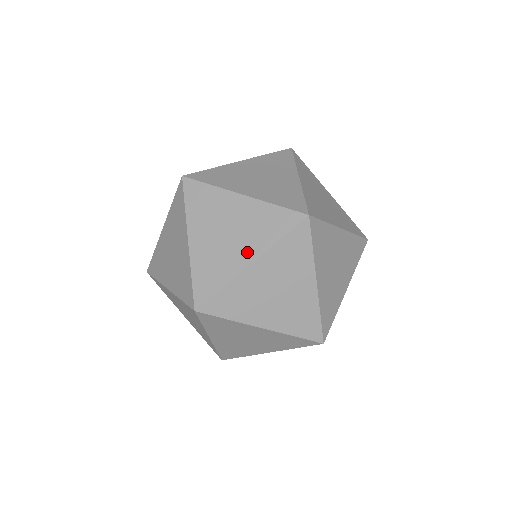
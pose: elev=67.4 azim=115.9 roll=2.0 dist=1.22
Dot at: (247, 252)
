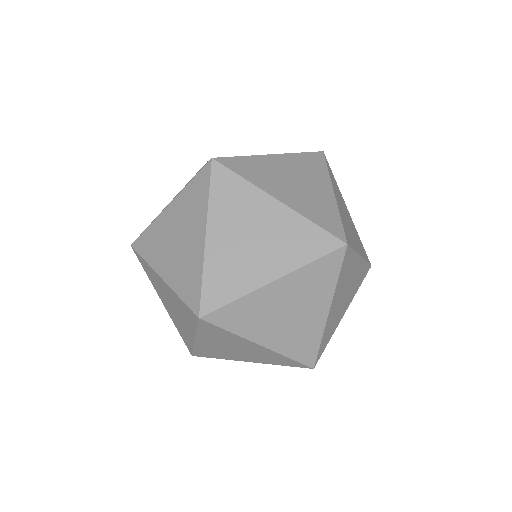
Dot at: (197, 233)
